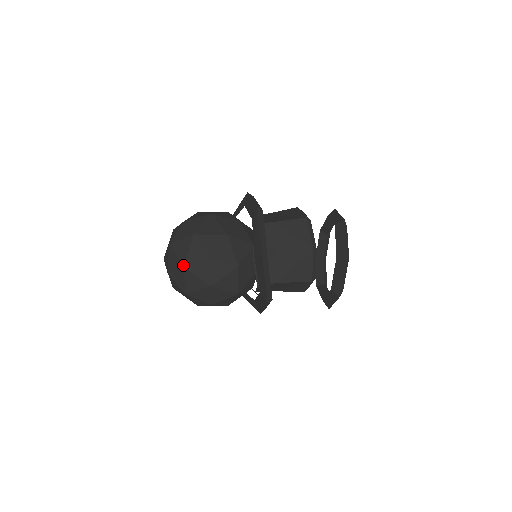
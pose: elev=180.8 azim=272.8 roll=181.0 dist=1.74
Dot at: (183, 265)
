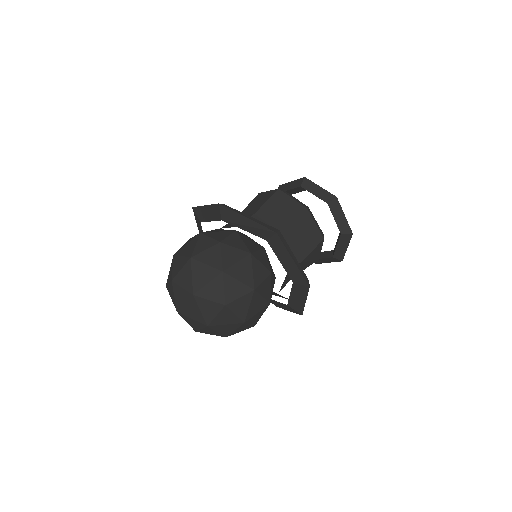
Dot at: occluded
